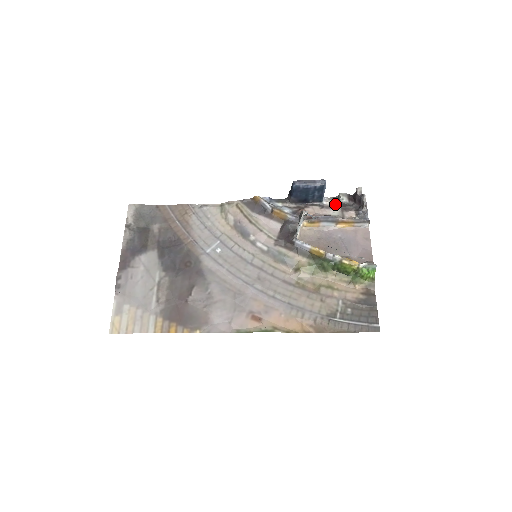
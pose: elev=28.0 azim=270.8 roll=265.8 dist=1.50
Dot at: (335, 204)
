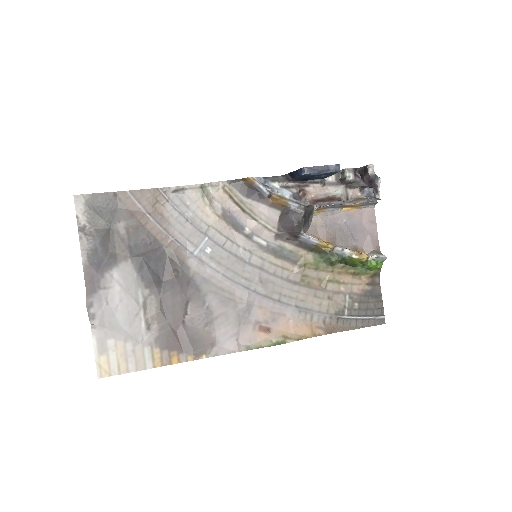
Dot at: (338, 180)
